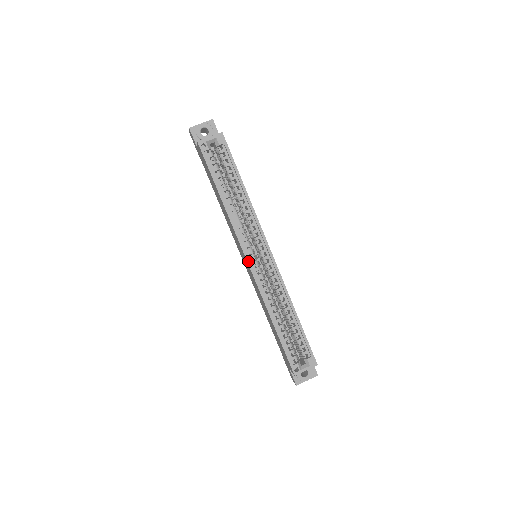
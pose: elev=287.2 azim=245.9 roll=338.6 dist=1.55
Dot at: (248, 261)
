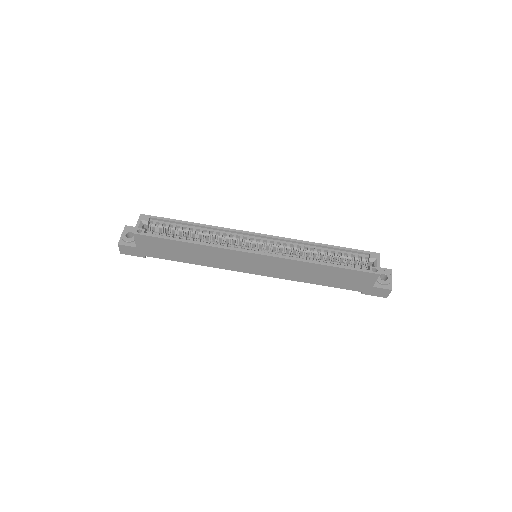
Dot at: (255, 253)
